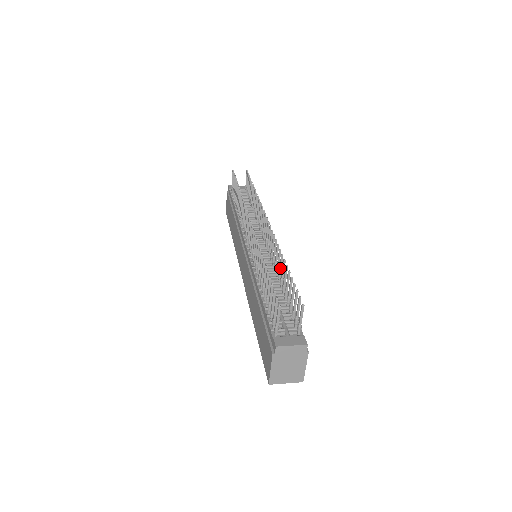
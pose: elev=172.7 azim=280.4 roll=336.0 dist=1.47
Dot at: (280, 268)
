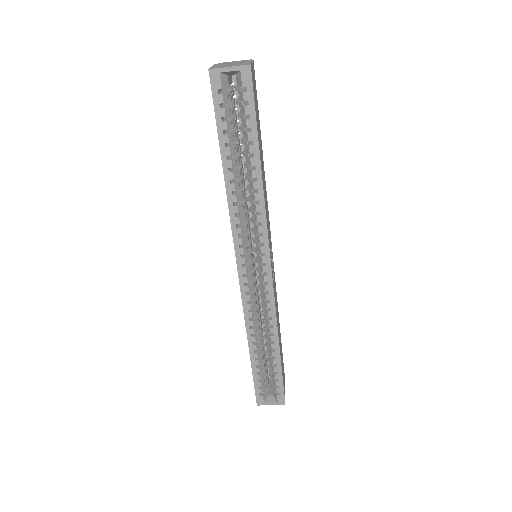
Dot at: occluded
